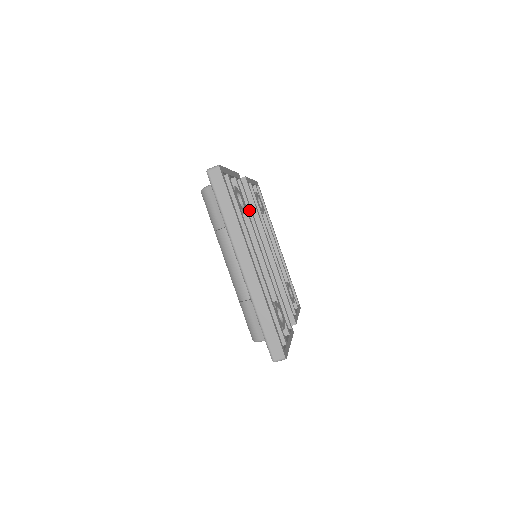
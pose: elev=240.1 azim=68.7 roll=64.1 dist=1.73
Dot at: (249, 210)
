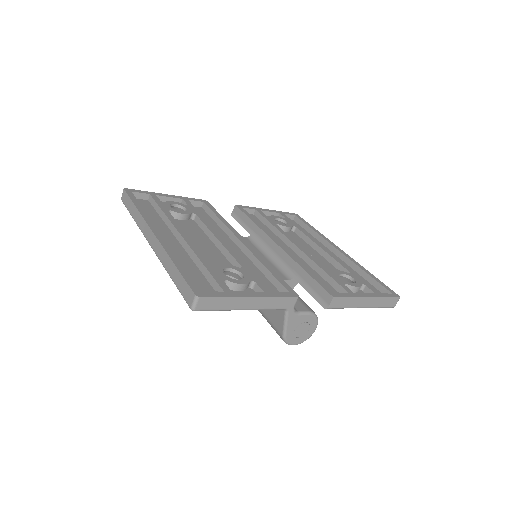
Dot at: (217, 218)
